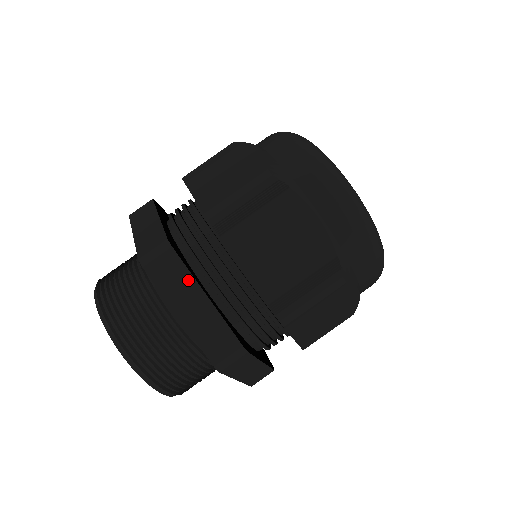
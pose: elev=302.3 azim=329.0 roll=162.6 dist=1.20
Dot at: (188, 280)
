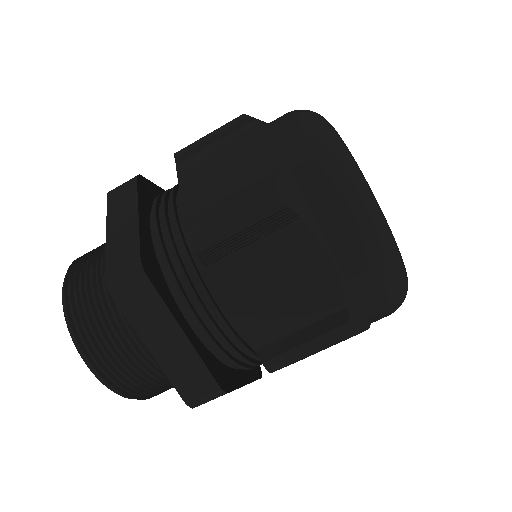
Dot at: (162, 312)
